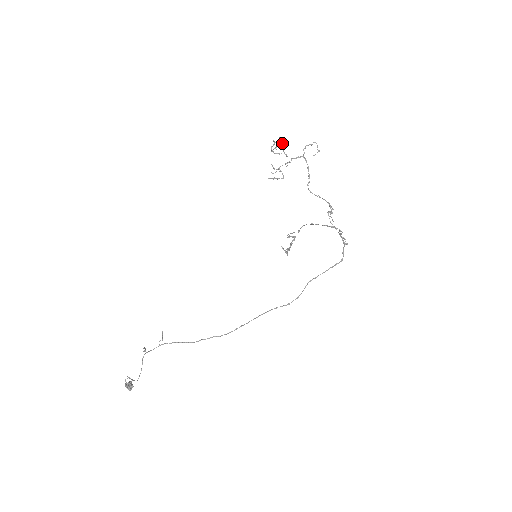
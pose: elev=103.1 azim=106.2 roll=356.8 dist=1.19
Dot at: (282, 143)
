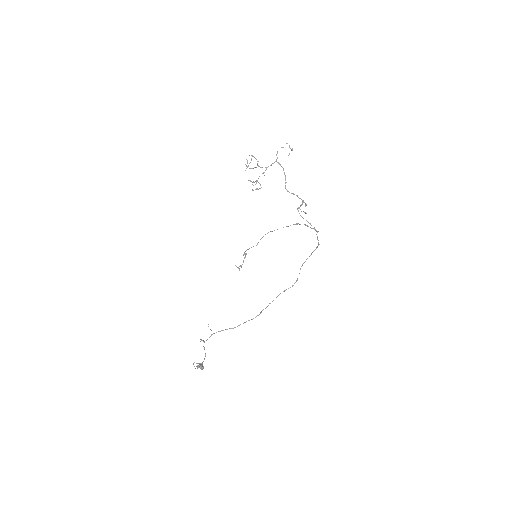
Dot at: (255, 158)
